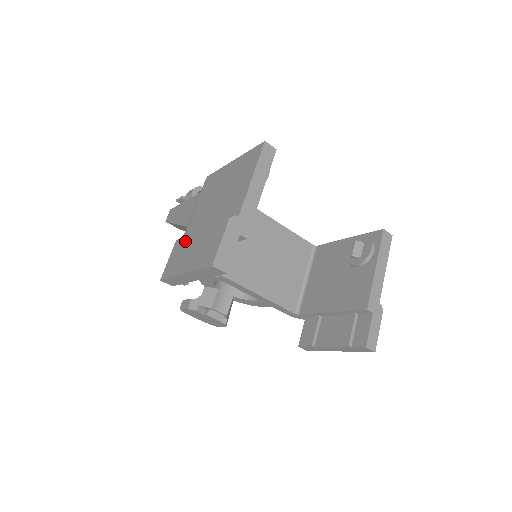
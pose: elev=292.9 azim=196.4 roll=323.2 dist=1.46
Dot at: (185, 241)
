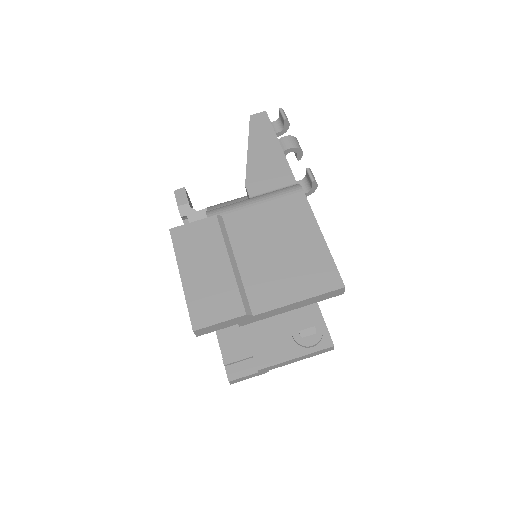
Dot at: (216, 240)
